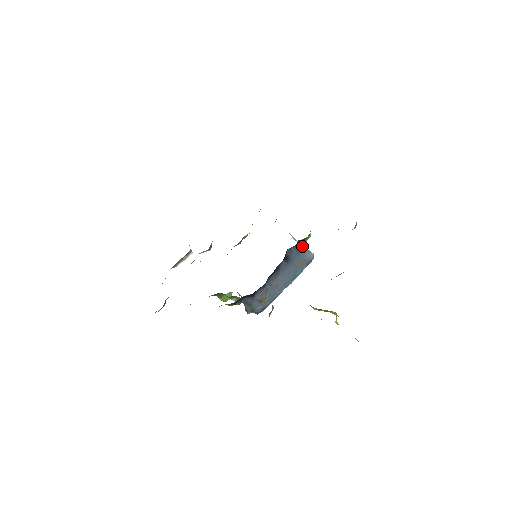
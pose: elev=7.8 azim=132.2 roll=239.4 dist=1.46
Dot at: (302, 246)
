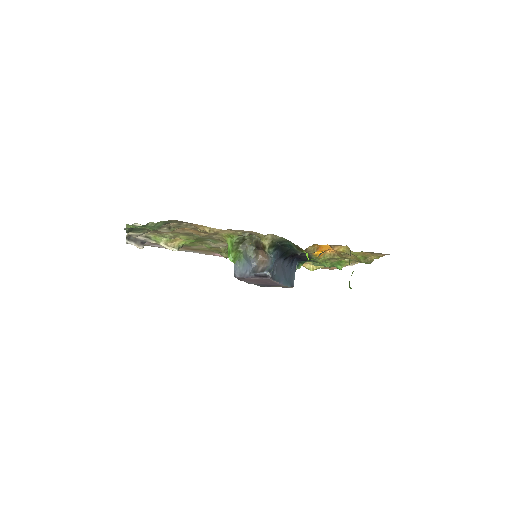
Dot at: (295, 269)
